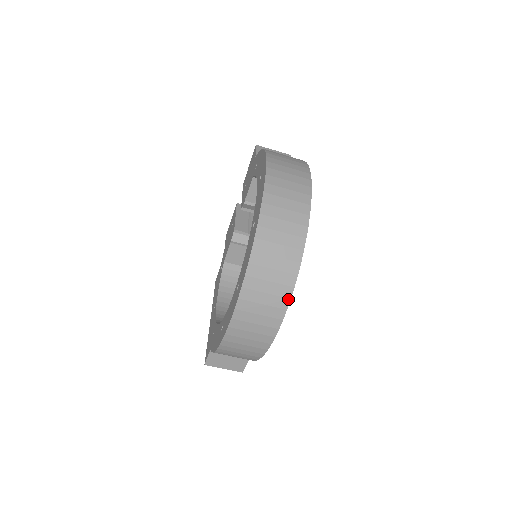
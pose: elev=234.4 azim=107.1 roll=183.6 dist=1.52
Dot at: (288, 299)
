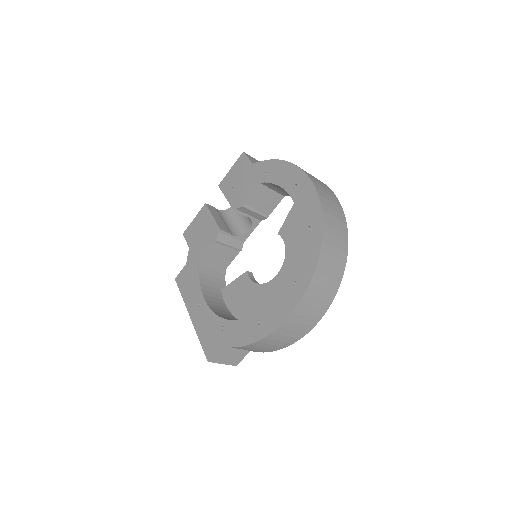
Dot at: (335, 294)
